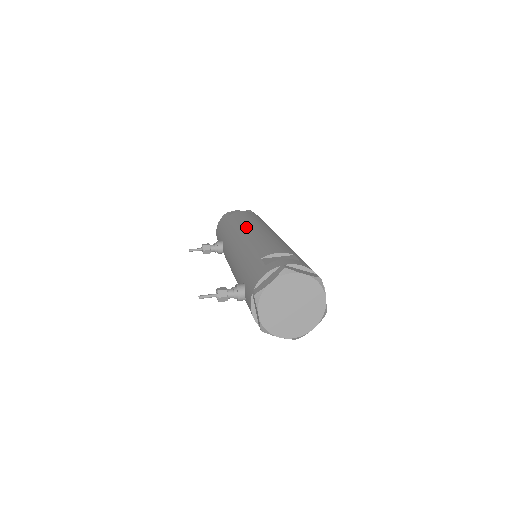
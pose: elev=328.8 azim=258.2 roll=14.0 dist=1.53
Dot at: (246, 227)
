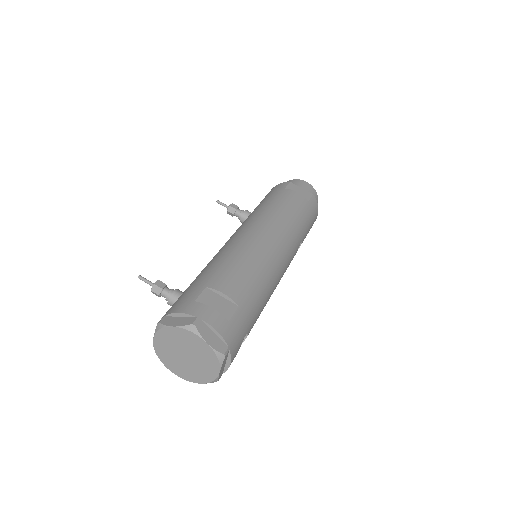
Dot at: (263, 224)
